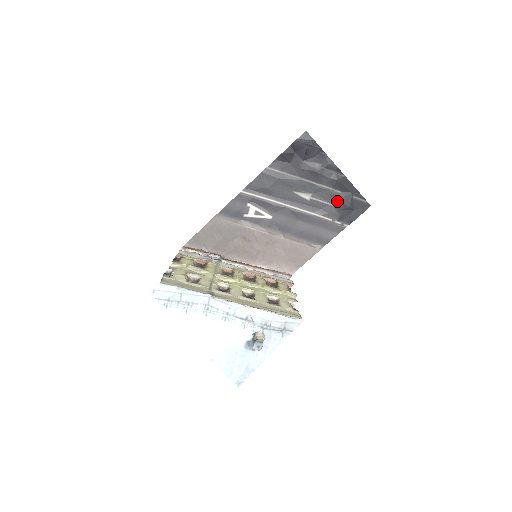
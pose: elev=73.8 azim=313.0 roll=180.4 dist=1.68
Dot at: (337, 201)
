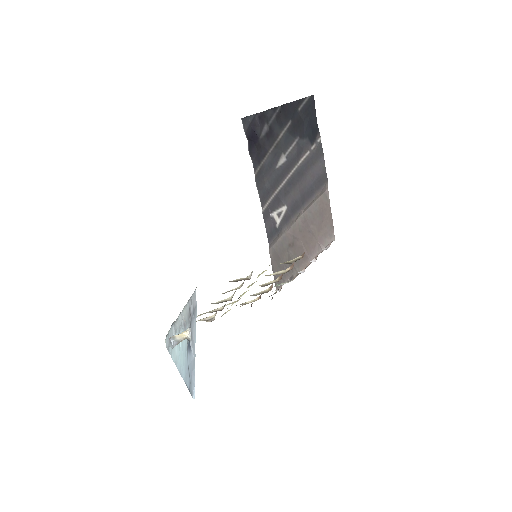
Dot at: (296, 132)
